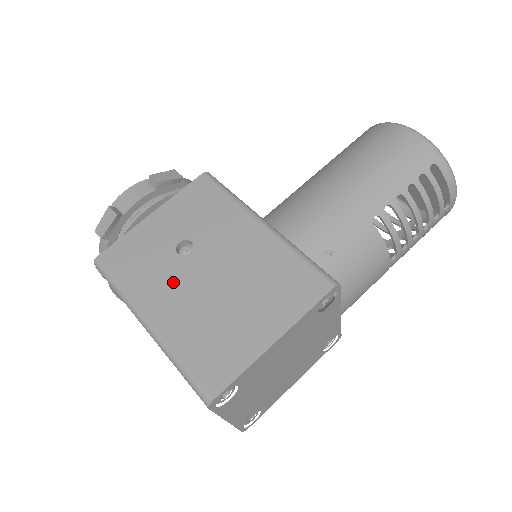
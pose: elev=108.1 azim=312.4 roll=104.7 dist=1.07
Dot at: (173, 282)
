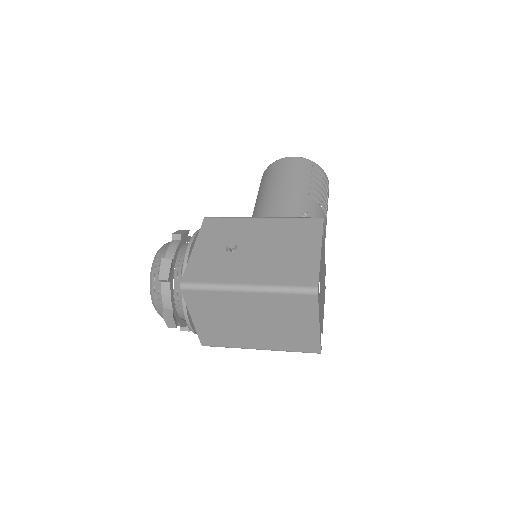
Dot at: (242, 263)
